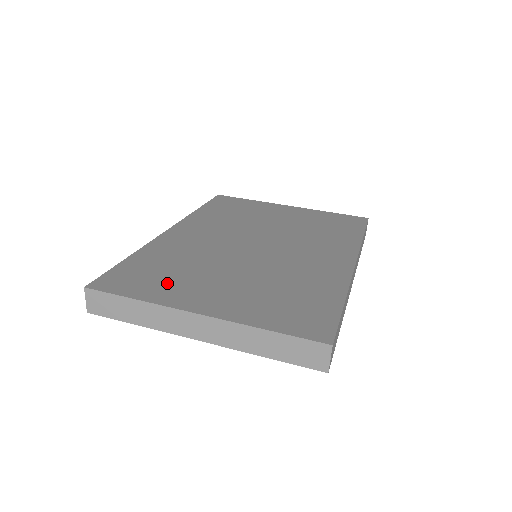
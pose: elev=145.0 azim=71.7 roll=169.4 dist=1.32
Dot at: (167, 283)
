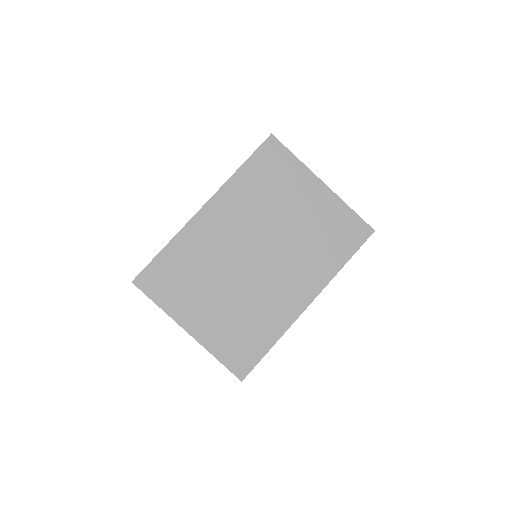
Dot at: (179, 293)
